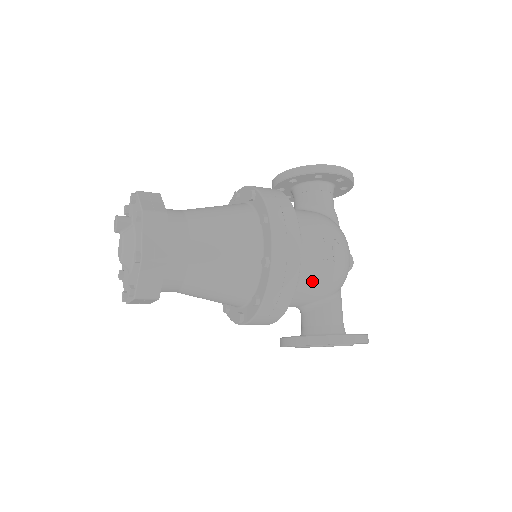
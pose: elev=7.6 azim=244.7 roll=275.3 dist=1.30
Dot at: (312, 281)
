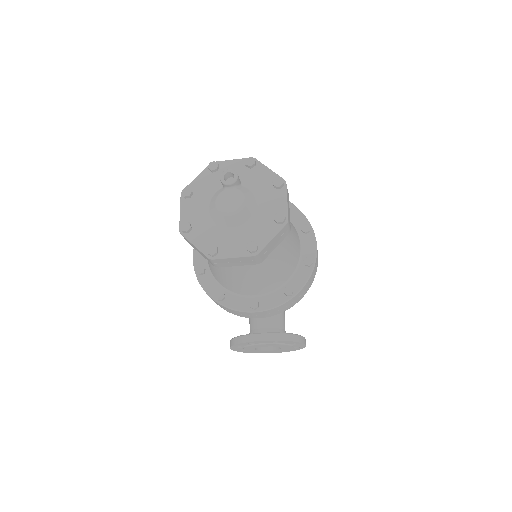
Dot at: occluded
